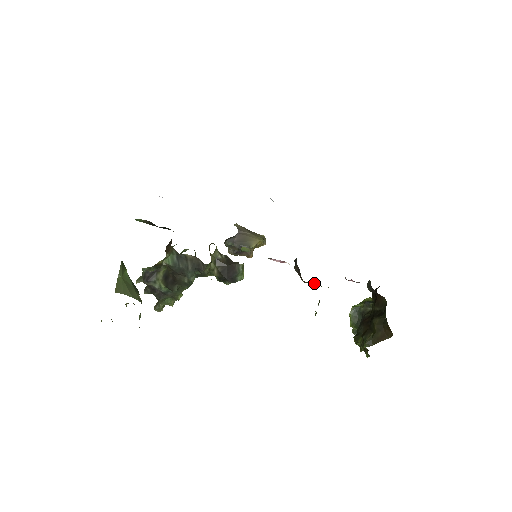
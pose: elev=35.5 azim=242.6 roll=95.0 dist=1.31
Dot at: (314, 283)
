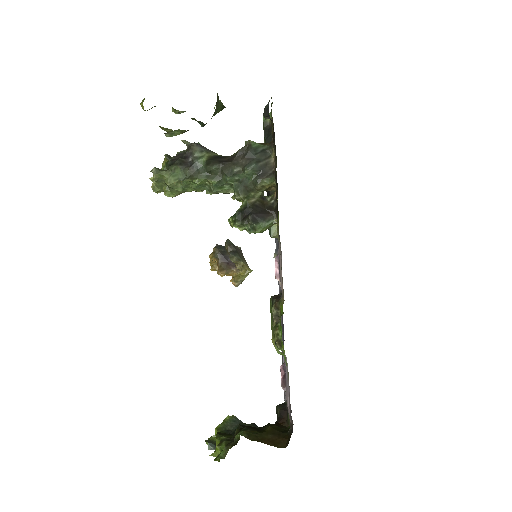
Dot at: (278, 318)
